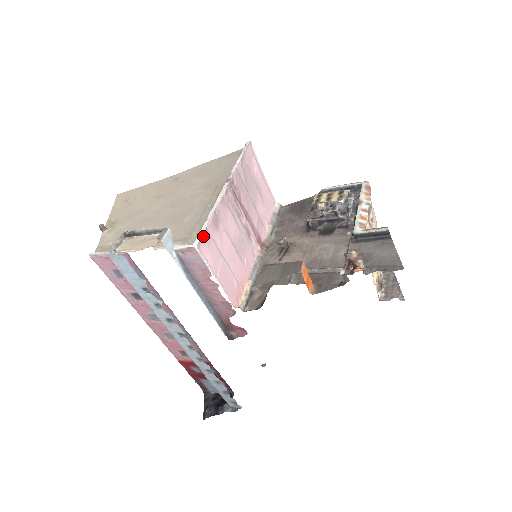
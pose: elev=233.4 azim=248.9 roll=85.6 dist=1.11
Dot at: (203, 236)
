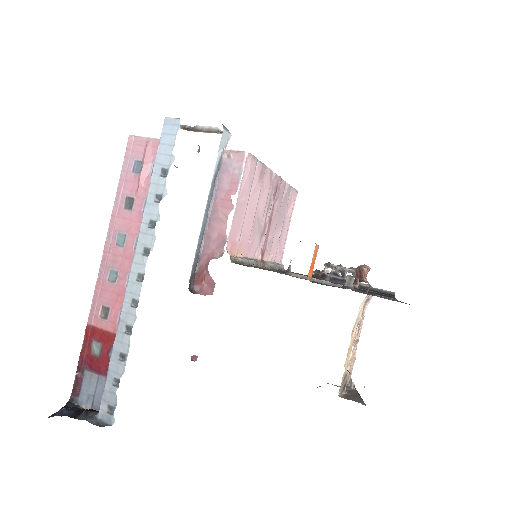
Dot at: (254, 158)
